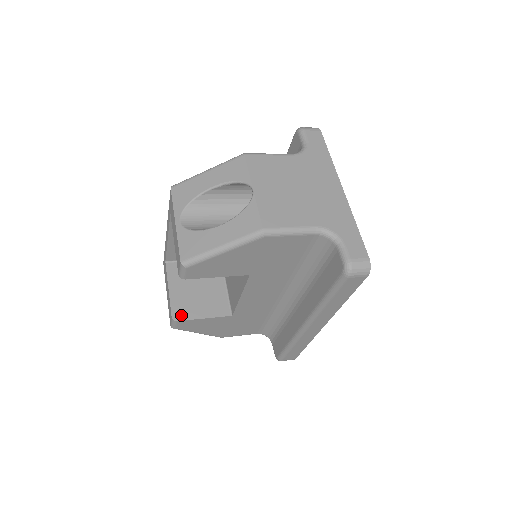
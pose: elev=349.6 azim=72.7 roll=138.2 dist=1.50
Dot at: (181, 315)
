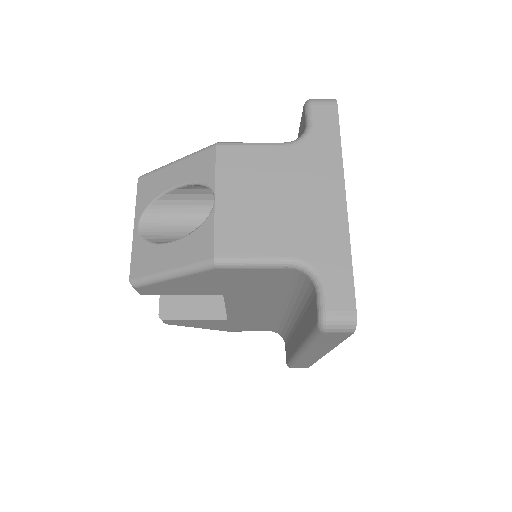
Dot at: (169, 313)
